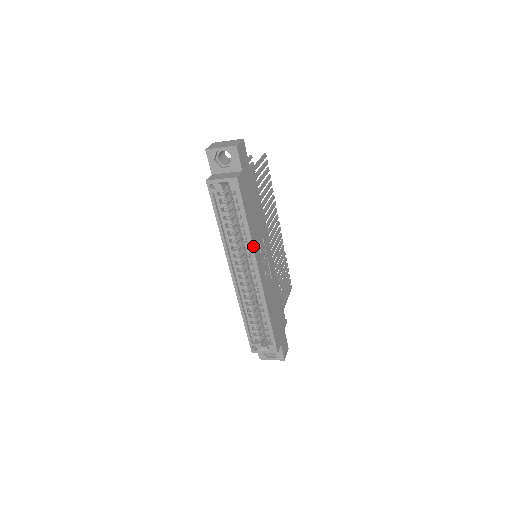
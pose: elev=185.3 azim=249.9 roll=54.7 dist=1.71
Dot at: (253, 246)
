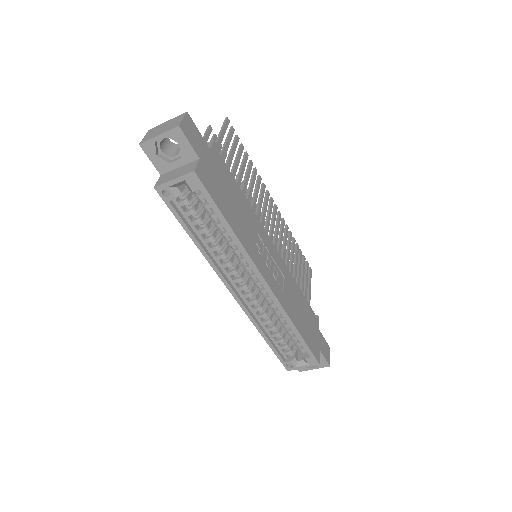
Dot at: (247, 252)
